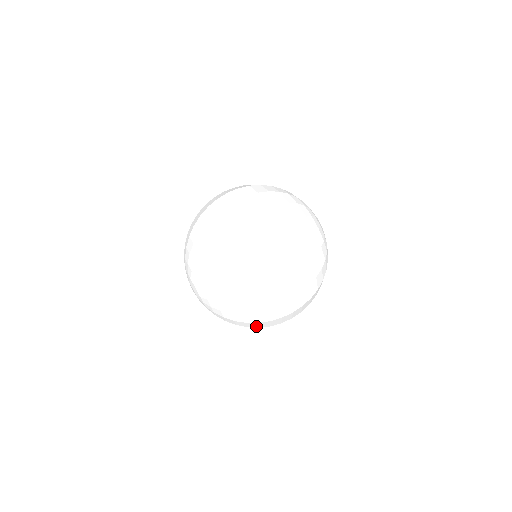
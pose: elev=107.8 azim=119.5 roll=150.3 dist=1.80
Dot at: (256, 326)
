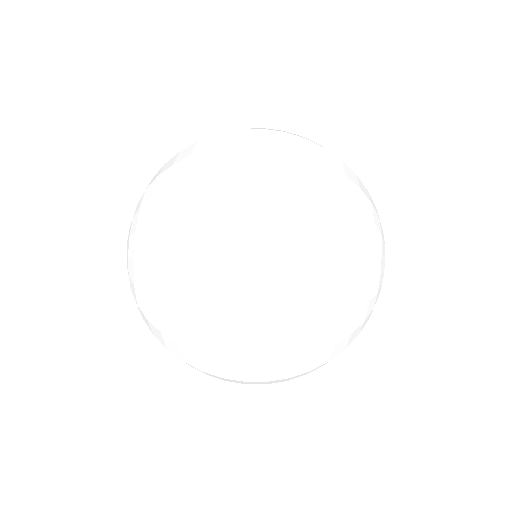
Dot at: (171, 258)
